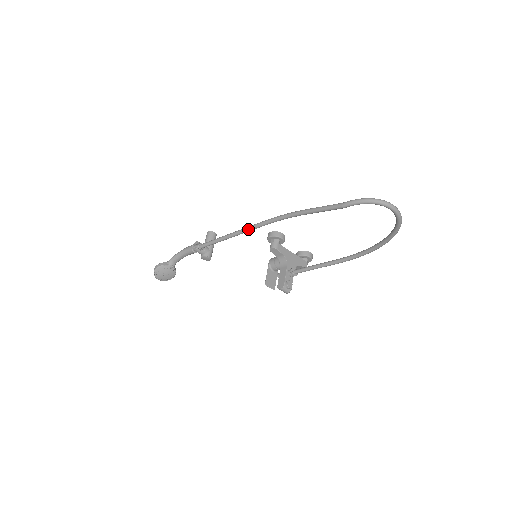
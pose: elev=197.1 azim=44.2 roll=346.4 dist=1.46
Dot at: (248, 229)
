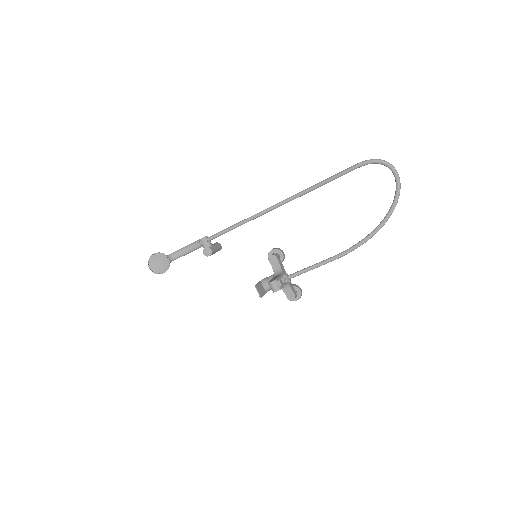
Dot at: (264, 210)
